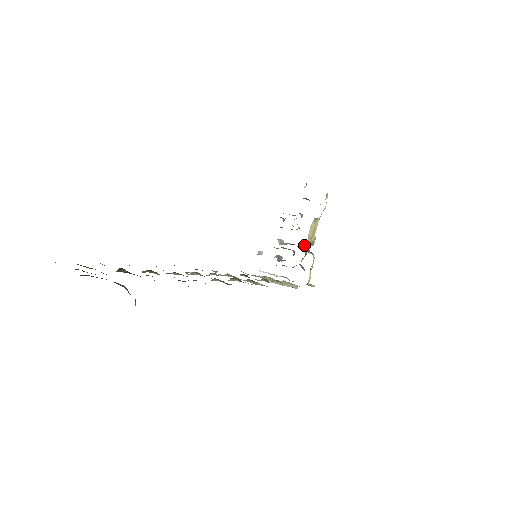
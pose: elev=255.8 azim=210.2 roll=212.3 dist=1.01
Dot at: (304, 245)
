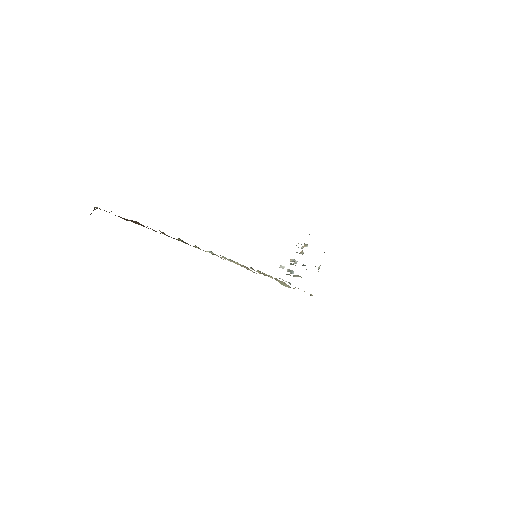
Dot at: occluded
